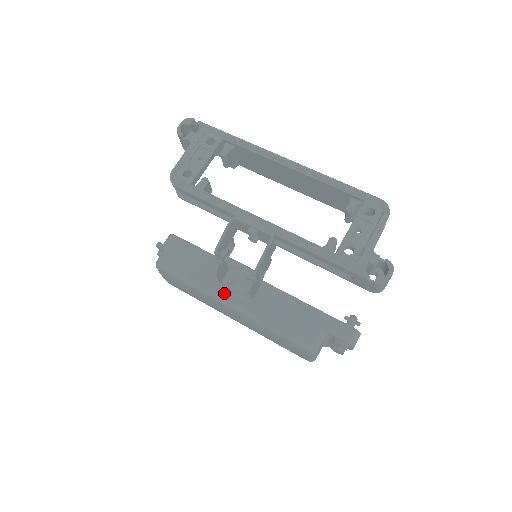
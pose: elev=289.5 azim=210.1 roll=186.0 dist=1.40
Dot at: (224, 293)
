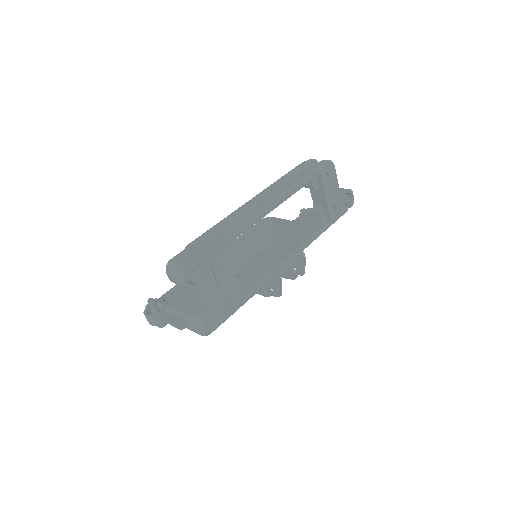
Dot at: occluded
